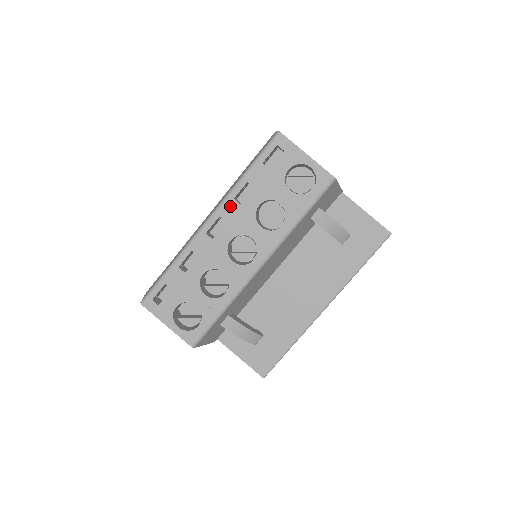
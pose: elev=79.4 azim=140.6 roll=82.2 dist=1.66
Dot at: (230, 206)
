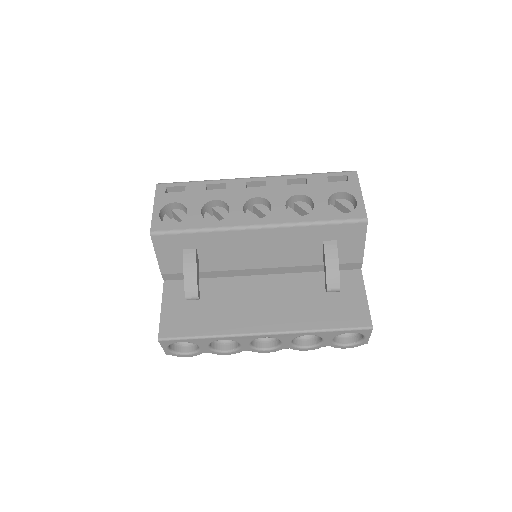
Dot at: (279, 181)
